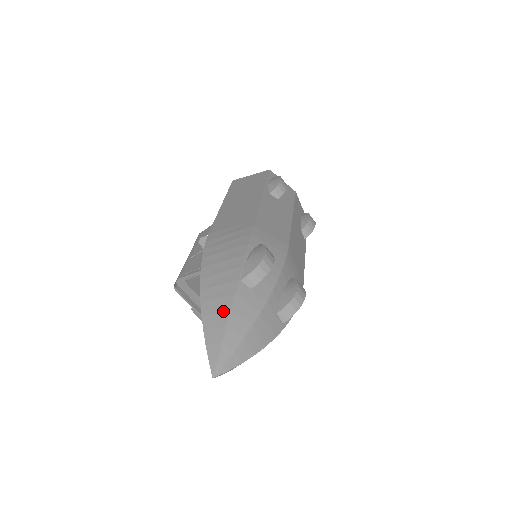
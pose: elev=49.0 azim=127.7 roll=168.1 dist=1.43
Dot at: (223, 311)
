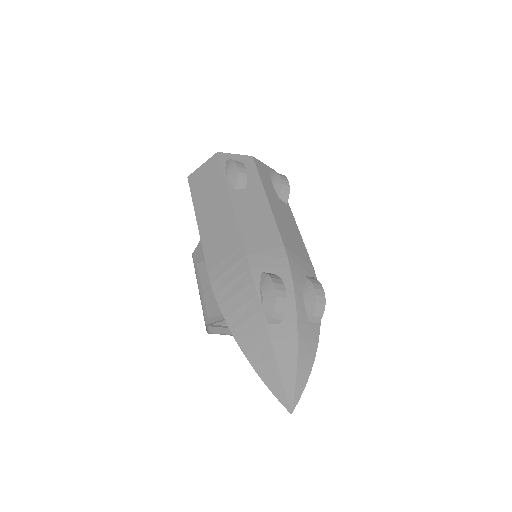
Dot at: (269, 359)
